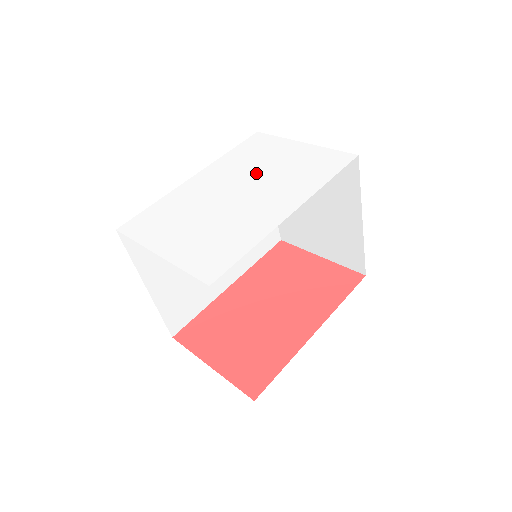
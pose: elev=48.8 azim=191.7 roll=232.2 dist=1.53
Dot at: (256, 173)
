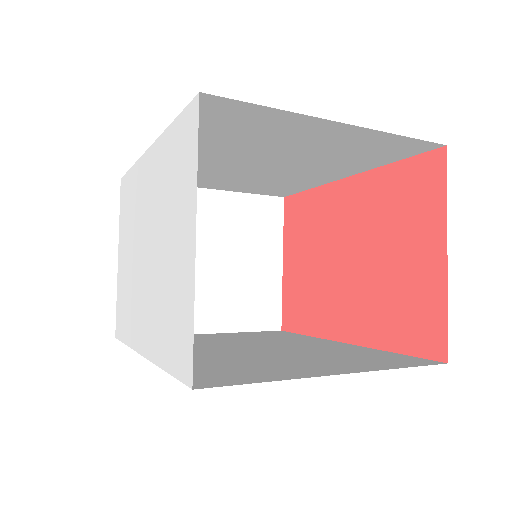
Dot at: (157, 236)
